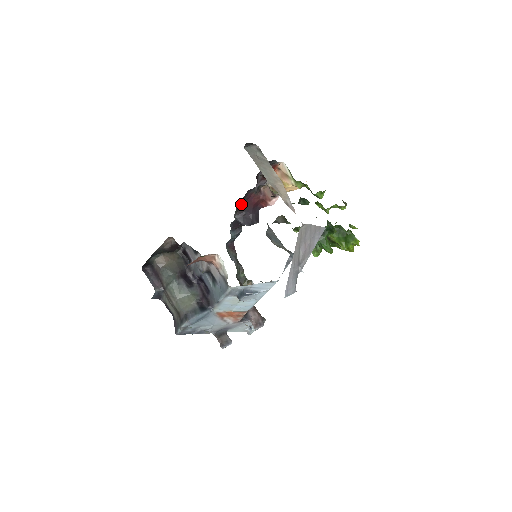
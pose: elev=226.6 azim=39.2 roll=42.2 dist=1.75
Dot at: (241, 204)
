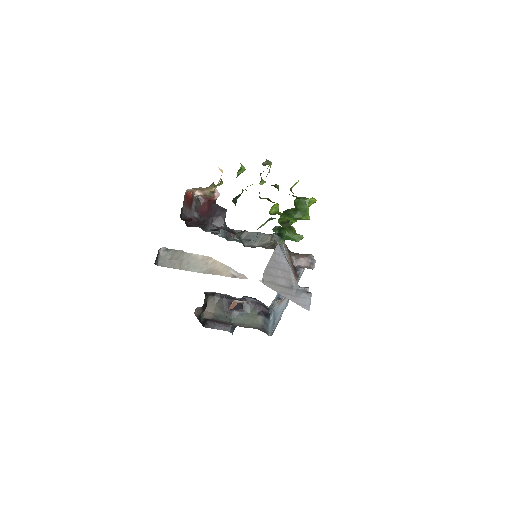
Dot at: occluded
